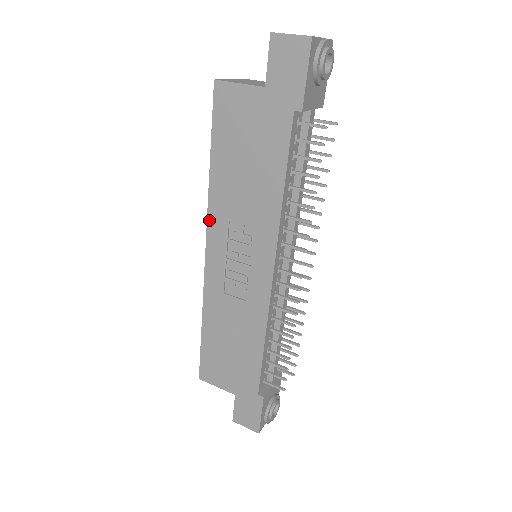
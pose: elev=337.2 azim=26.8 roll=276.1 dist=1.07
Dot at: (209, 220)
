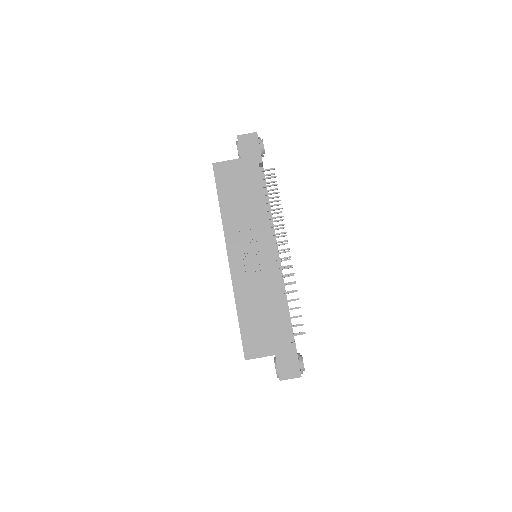
Dot at: (226, 237)
